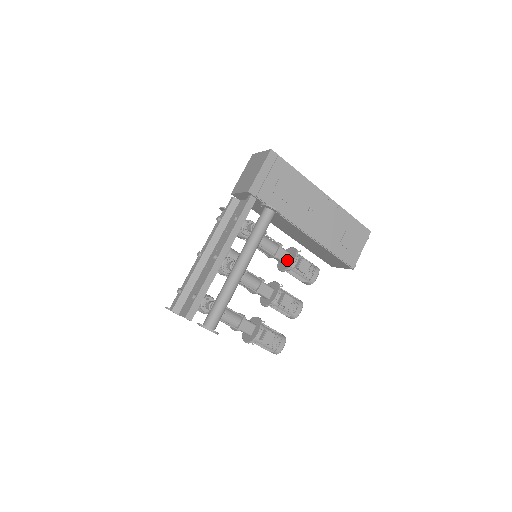
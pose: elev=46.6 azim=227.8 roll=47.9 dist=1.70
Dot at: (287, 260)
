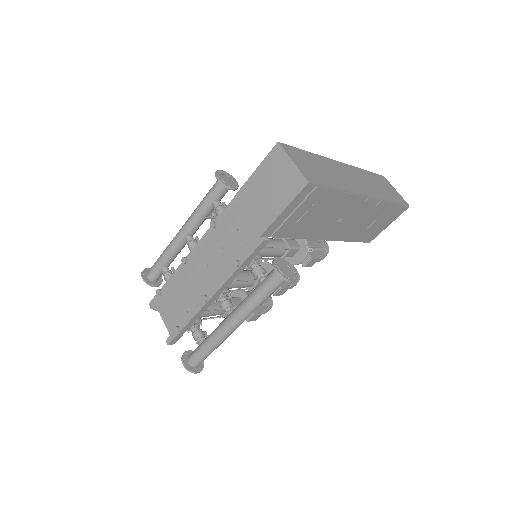
Dot at: (293, 254)
